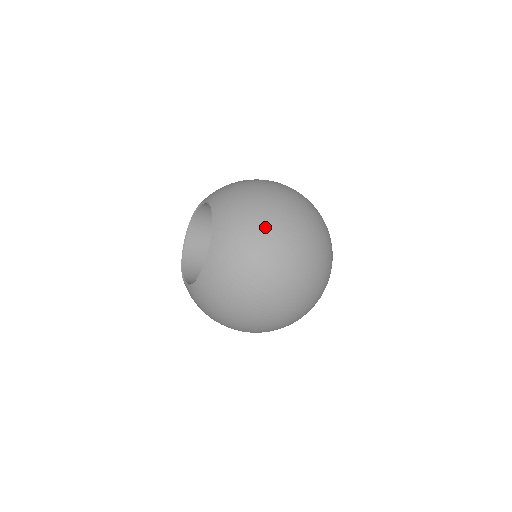
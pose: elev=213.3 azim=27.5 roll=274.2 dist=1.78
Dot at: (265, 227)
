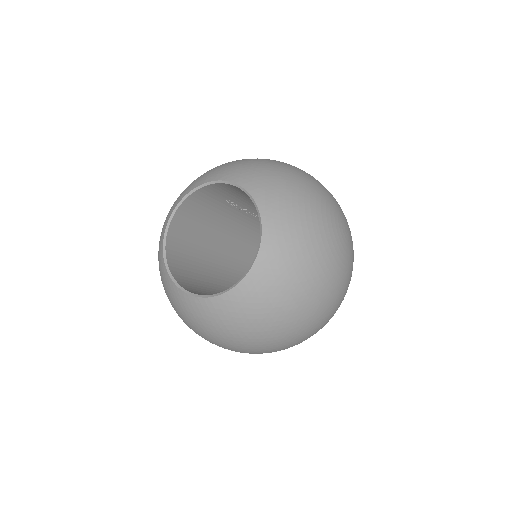
Dot at: (327, 246)
